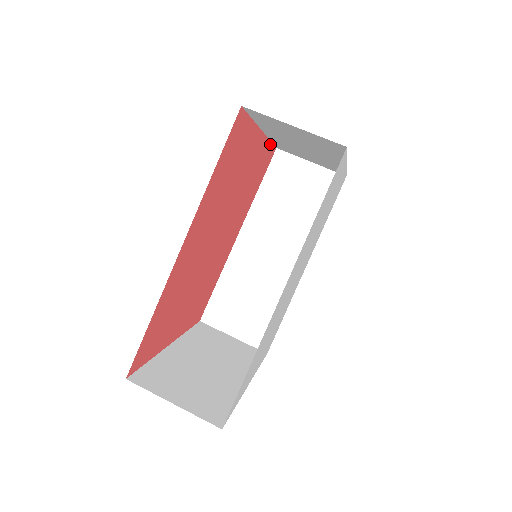
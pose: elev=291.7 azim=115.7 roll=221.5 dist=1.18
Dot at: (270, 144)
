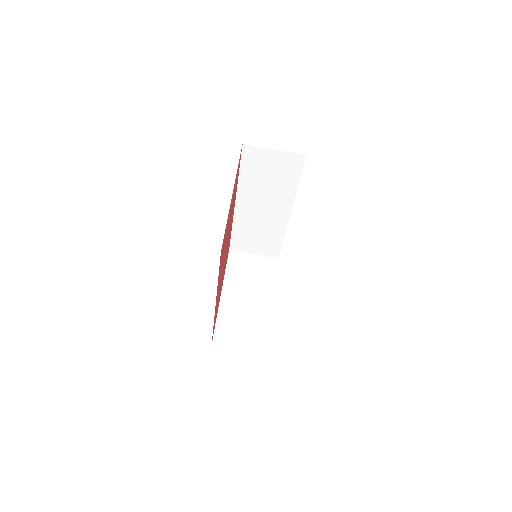
Dot at: (238, 164)
